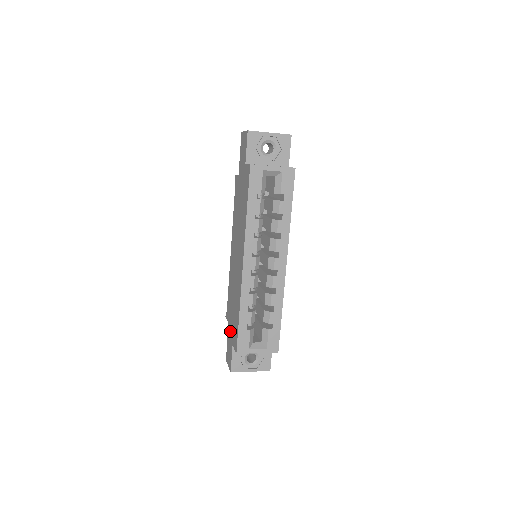
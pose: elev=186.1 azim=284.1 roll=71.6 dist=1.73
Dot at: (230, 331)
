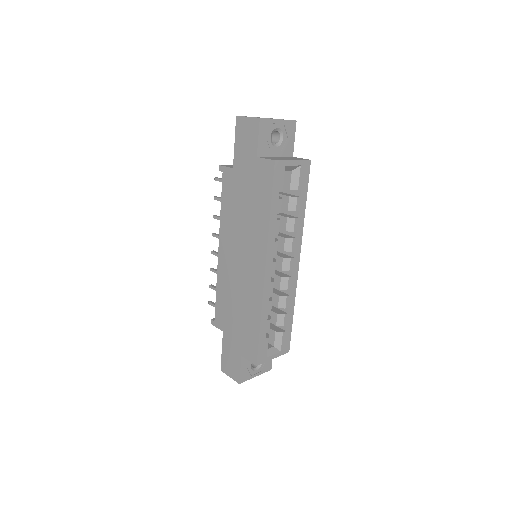
Dot at: (231, 341)
